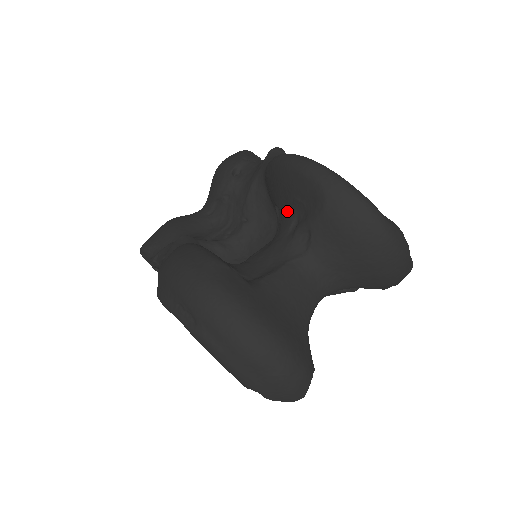
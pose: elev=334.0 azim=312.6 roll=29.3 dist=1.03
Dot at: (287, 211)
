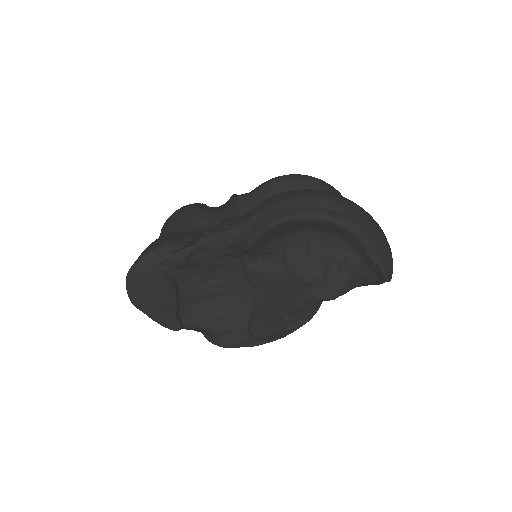
Dot at: occluded
